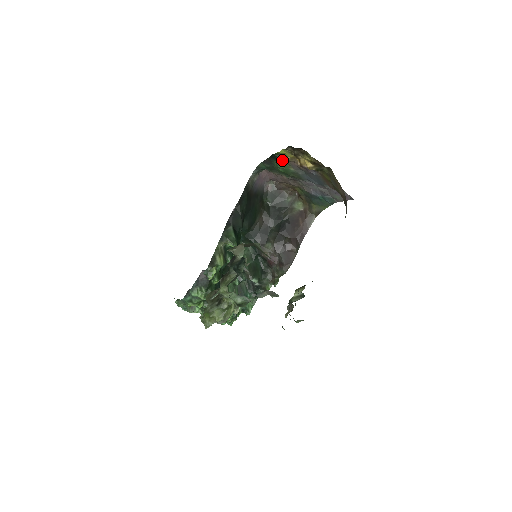
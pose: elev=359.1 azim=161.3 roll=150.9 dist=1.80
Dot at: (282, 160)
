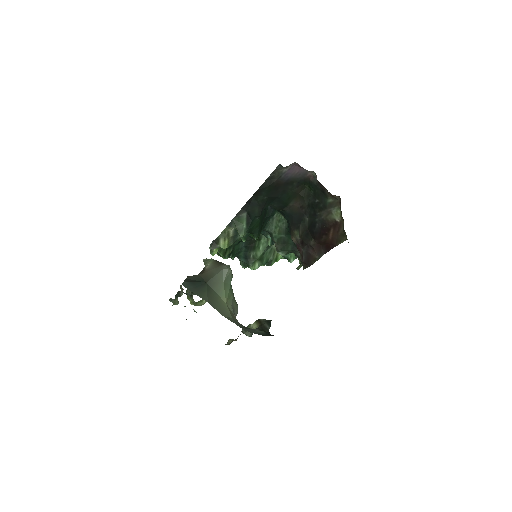
Dot at: occluded
